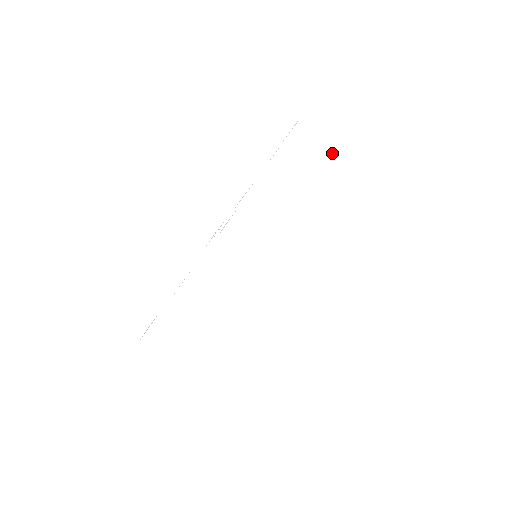
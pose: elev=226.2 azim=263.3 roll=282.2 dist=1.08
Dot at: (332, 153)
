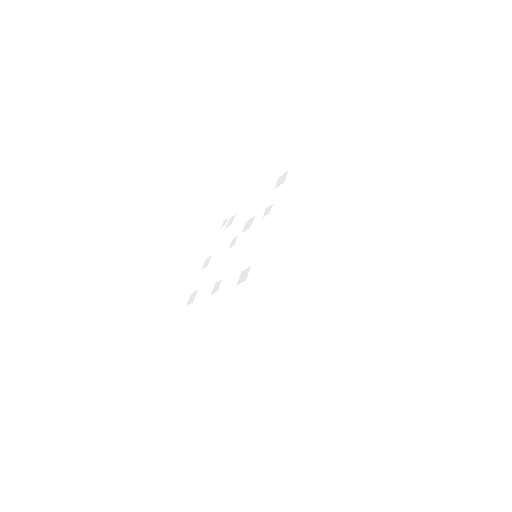
Dot at: (306, 200)
